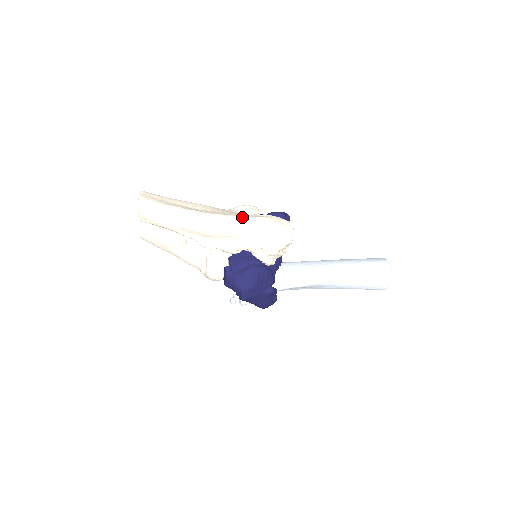
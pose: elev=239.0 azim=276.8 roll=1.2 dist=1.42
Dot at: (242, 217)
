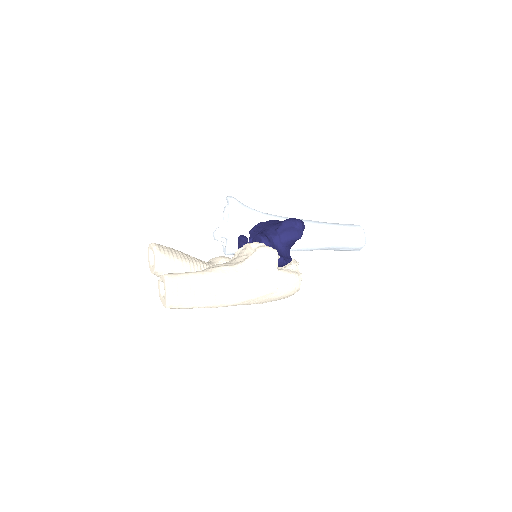
Dot at: (261, 296)
